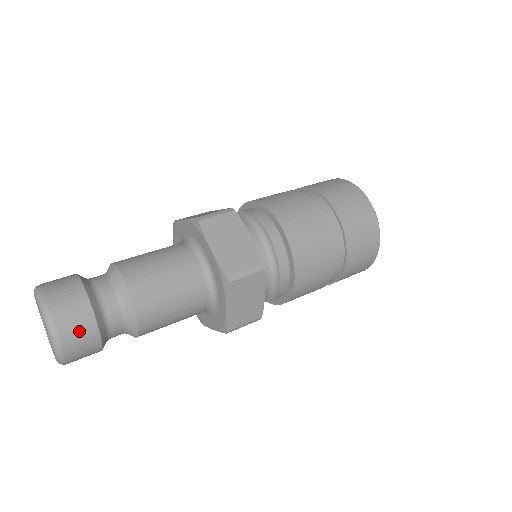
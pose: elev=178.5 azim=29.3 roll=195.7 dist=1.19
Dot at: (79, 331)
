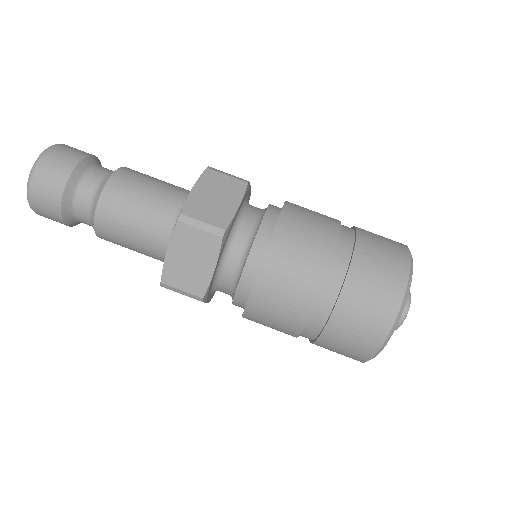
Dot at: (50, 181)
